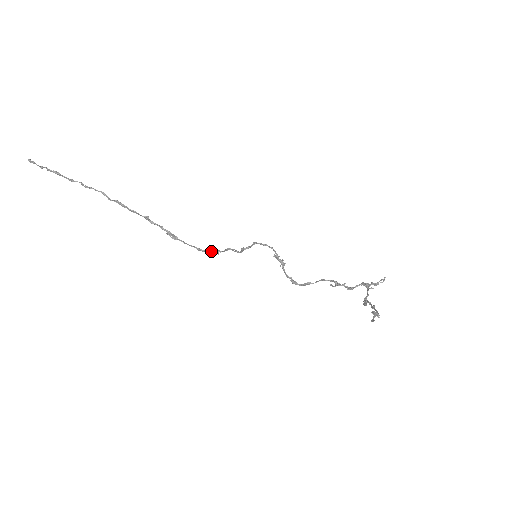
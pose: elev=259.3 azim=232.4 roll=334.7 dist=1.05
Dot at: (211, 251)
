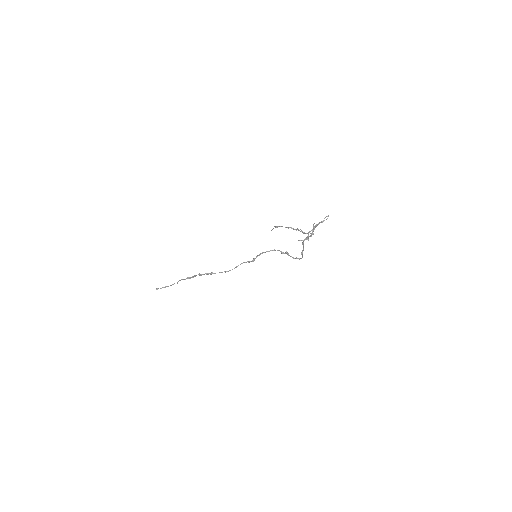
Dot at: occluded
